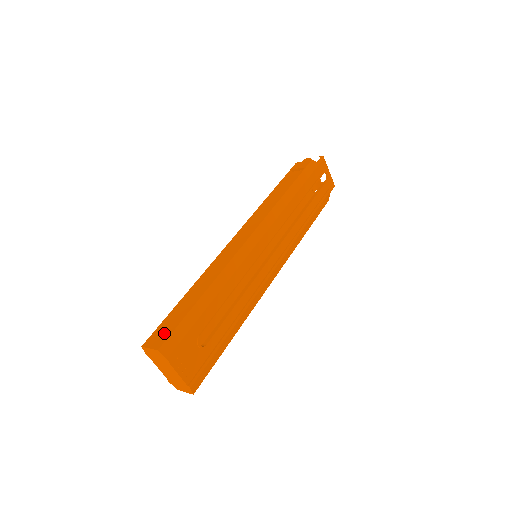
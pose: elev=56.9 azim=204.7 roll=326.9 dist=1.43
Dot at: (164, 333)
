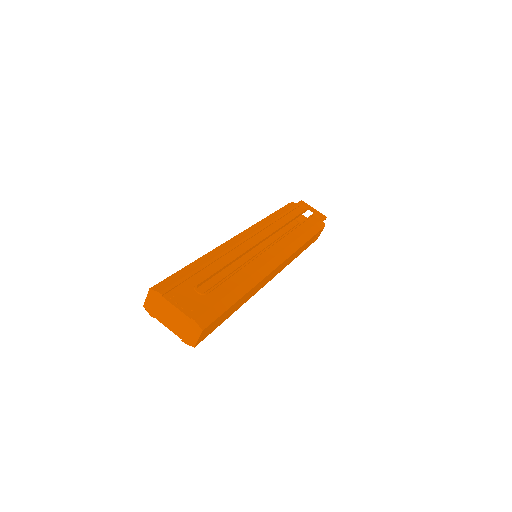
Dot at: occluded
